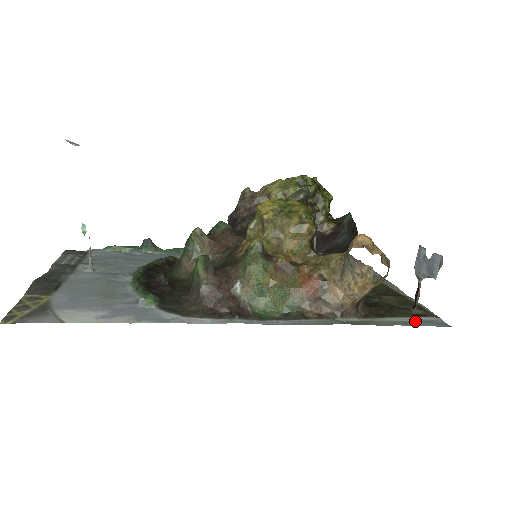
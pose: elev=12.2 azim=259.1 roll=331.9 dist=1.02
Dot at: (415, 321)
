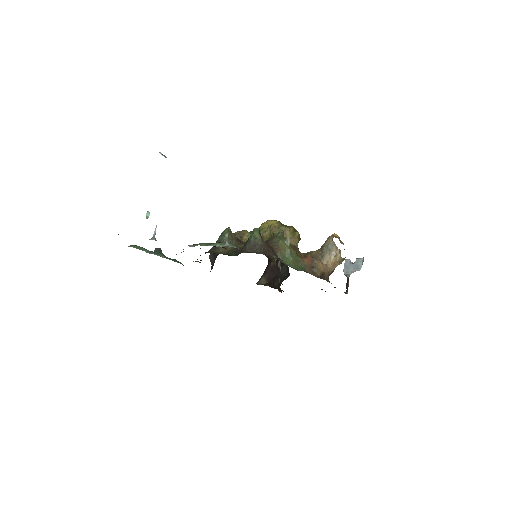
Dot at: occluded
